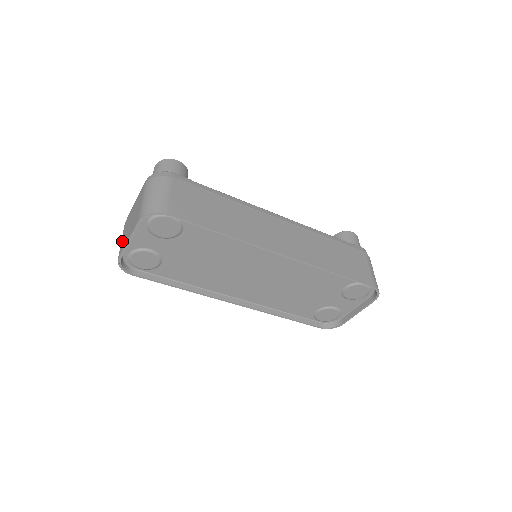
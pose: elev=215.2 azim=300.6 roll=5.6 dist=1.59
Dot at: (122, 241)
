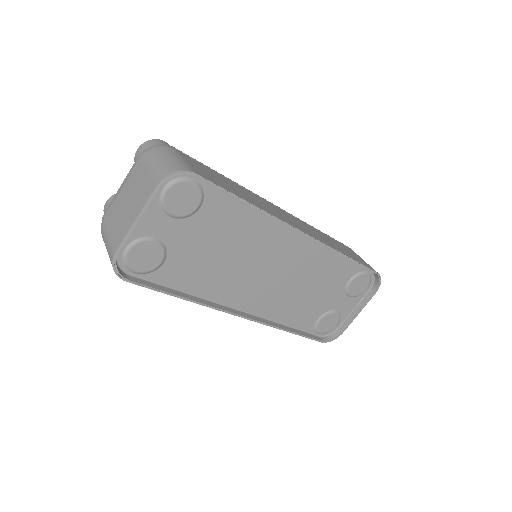
Dot at: (113, 233)
